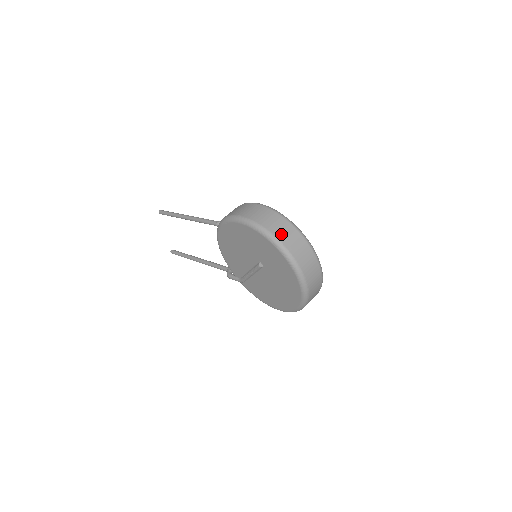
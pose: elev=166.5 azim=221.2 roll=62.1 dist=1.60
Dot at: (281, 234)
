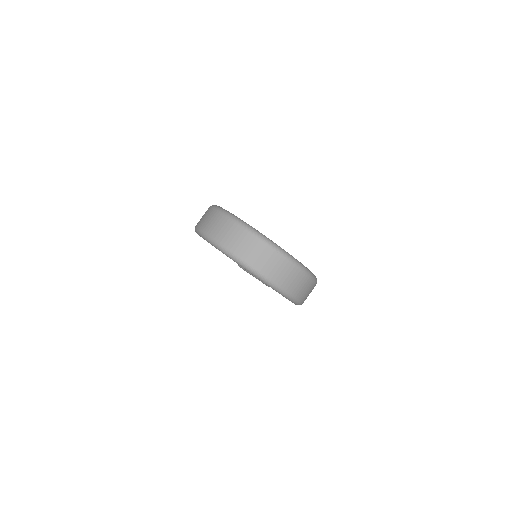
Dot at: (211, 229)
